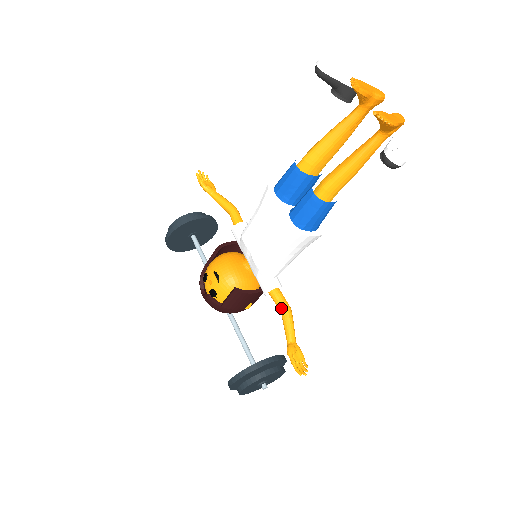
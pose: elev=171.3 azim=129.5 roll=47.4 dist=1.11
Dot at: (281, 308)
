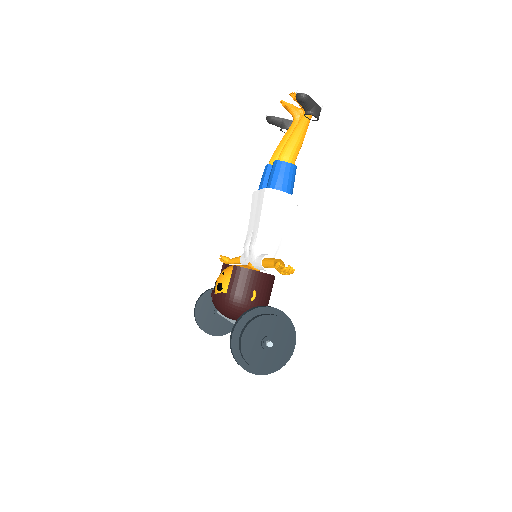
Dot at: (273, 261)
